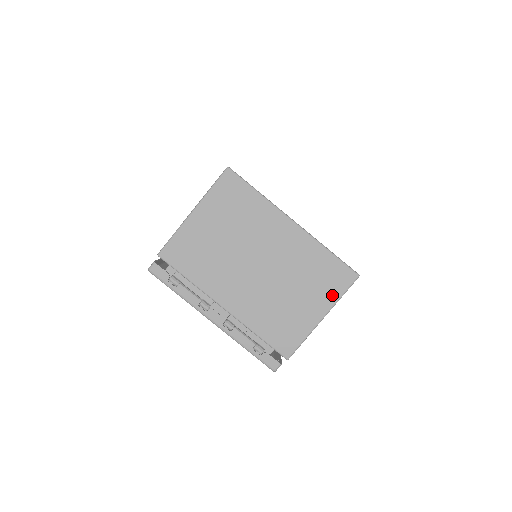
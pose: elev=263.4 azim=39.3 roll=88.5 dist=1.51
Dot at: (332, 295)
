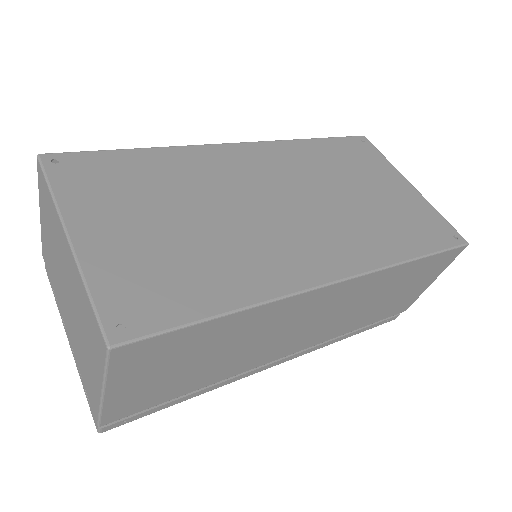
Dot at: (100, 364)
